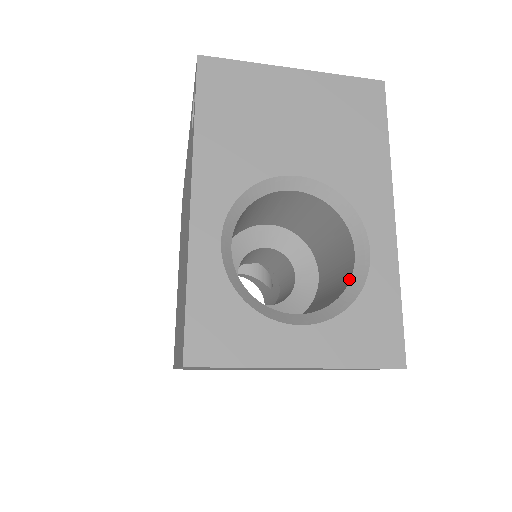
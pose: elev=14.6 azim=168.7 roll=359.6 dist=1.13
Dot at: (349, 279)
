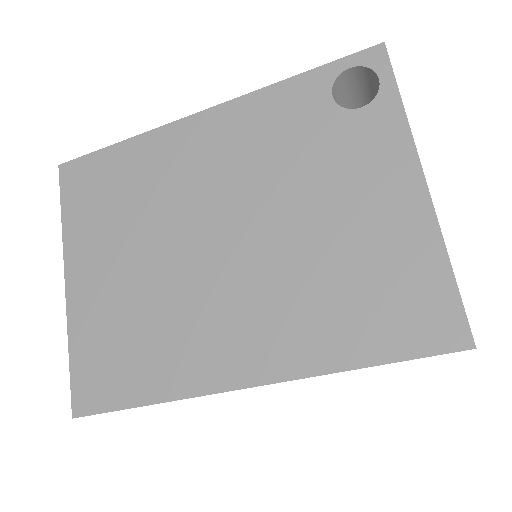
Dot at: occluded
